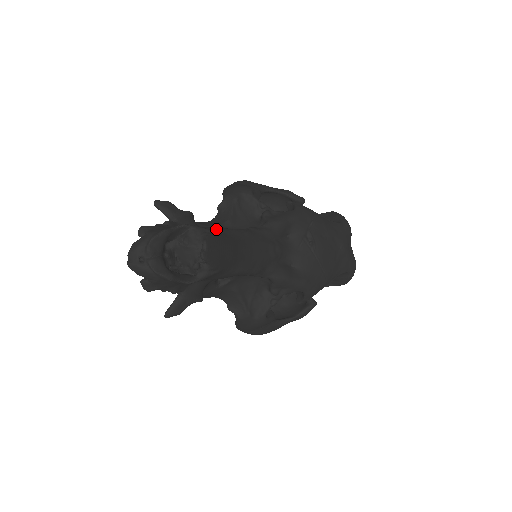
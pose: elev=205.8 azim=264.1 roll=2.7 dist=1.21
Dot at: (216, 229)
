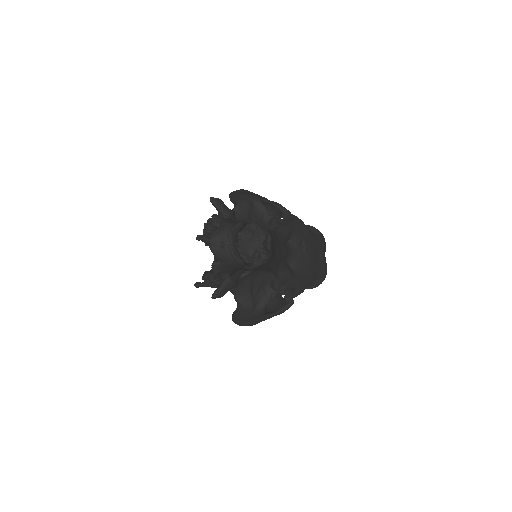
Dot at: occluded
